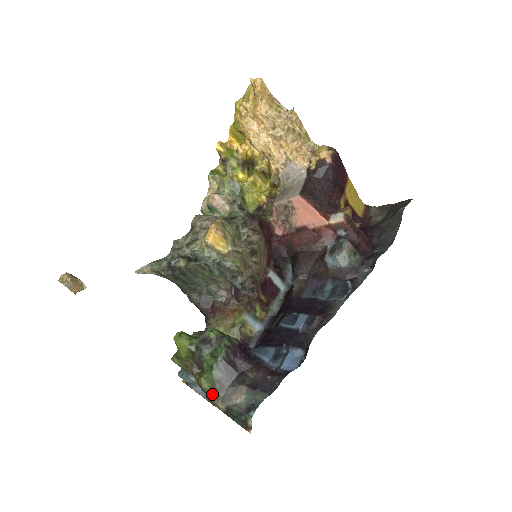
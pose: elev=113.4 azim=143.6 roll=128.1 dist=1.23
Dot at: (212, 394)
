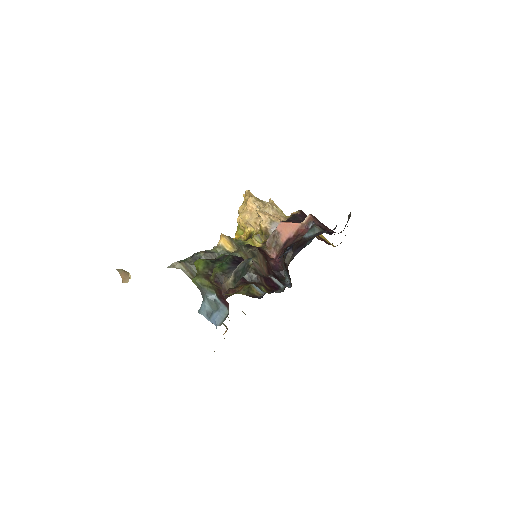
Dot at: (223, 276)
